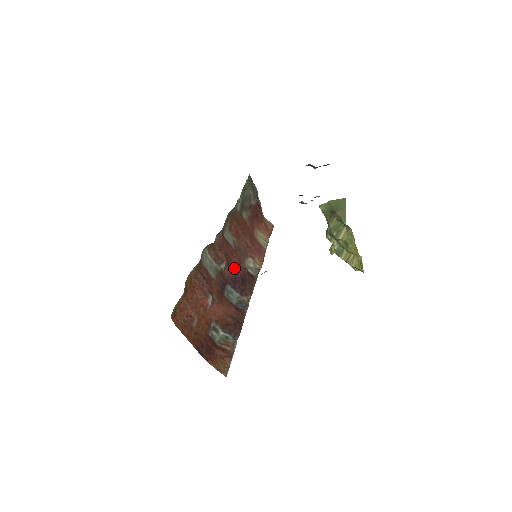
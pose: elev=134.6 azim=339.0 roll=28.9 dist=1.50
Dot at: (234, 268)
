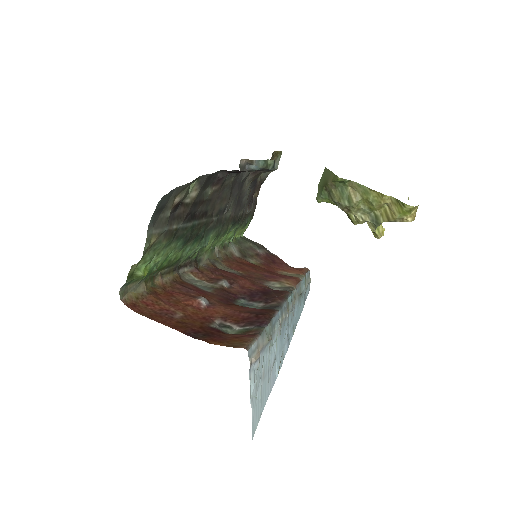
Dot at: (245, 287)
